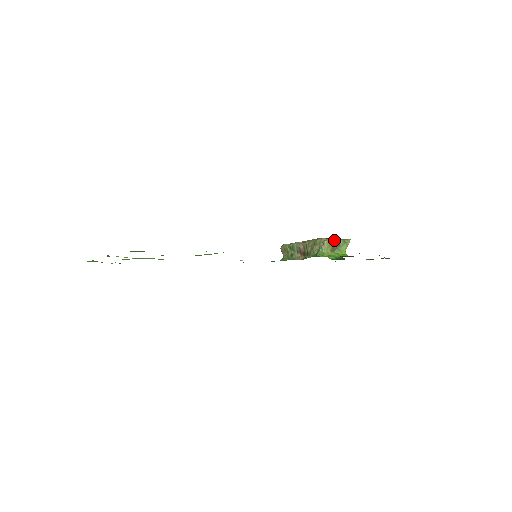
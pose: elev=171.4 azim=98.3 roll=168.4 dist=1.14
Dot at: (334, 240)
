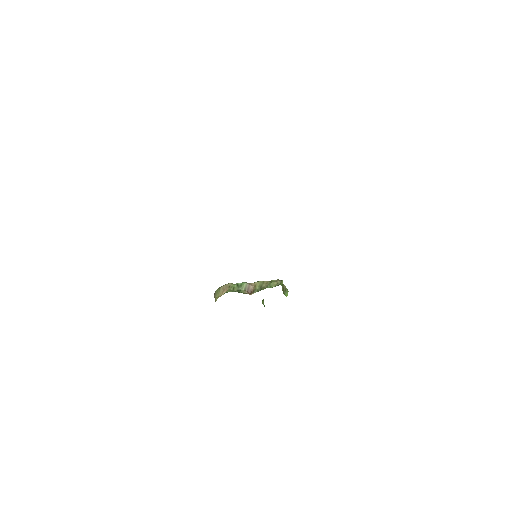
Dot at: (284, 285)
